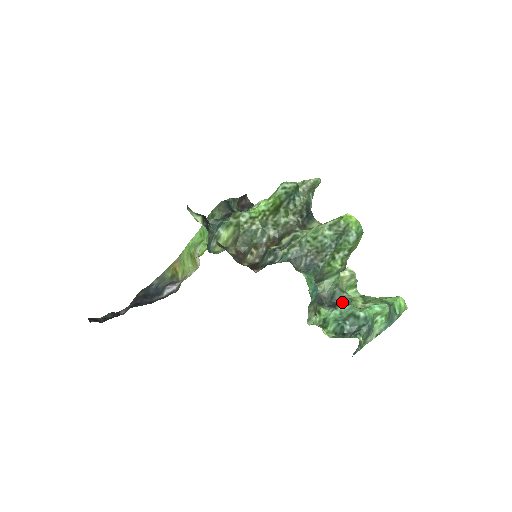
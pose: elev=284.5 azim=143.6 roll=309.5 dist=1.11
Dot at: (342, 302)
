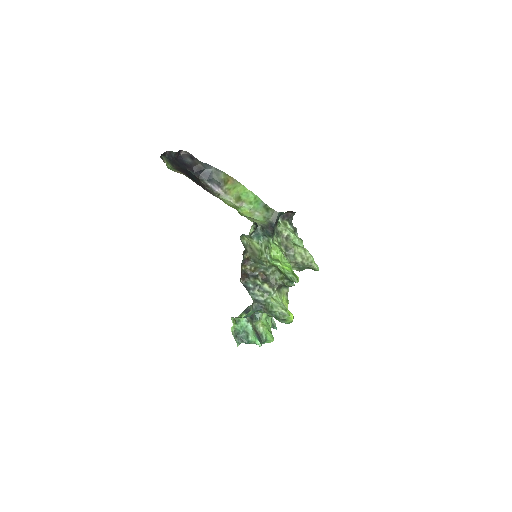
Dot at: (256, 315)
